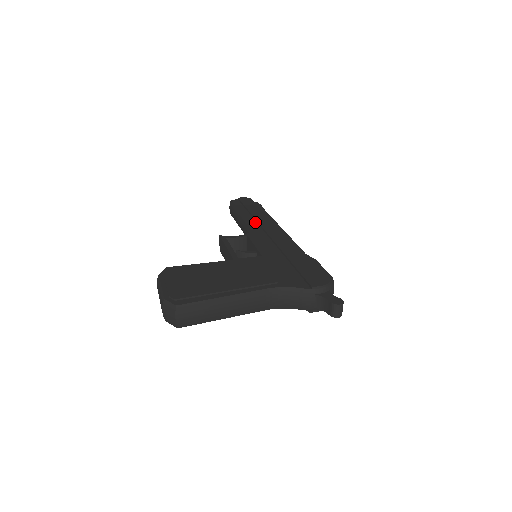
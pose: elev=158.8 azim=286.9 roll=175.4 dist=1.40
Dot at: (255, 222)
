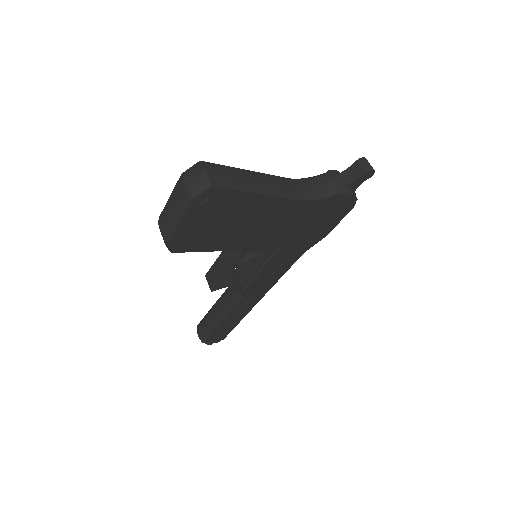
Dot at: occluded
